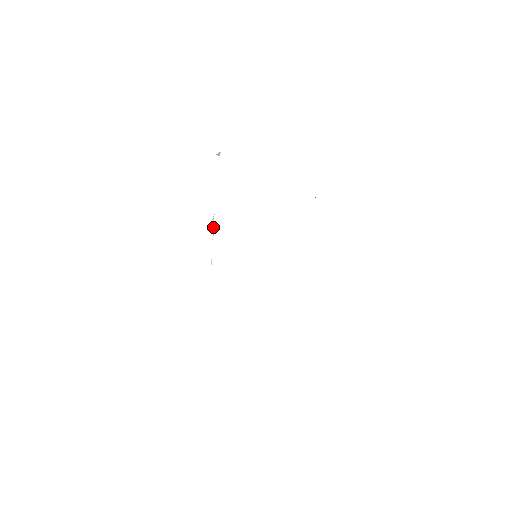
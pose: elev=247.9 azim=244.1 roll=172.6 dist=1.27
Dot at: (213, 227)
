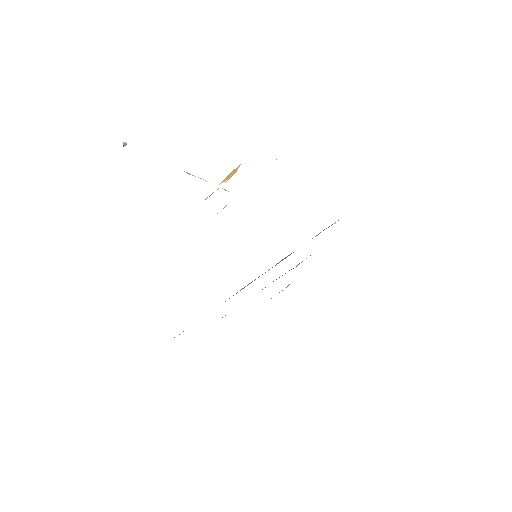
Dot at: occluded
